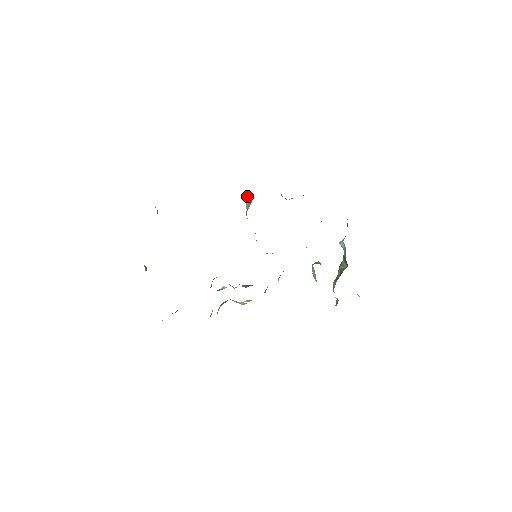
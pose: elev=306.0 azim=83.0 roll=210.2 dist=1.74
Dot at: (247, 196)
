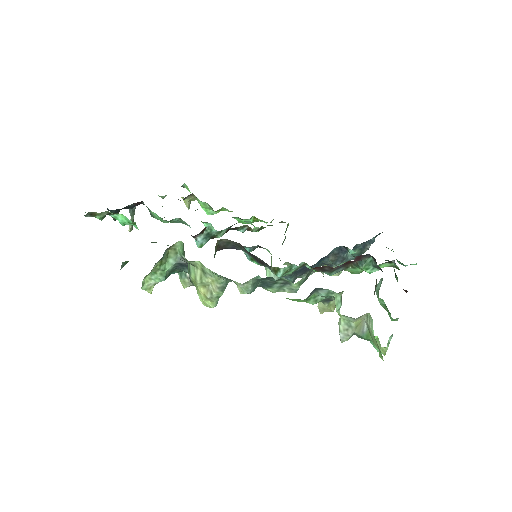
Dot at: (284, 240)
